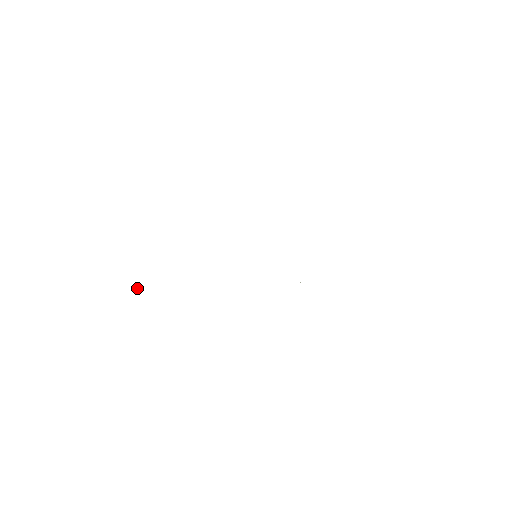
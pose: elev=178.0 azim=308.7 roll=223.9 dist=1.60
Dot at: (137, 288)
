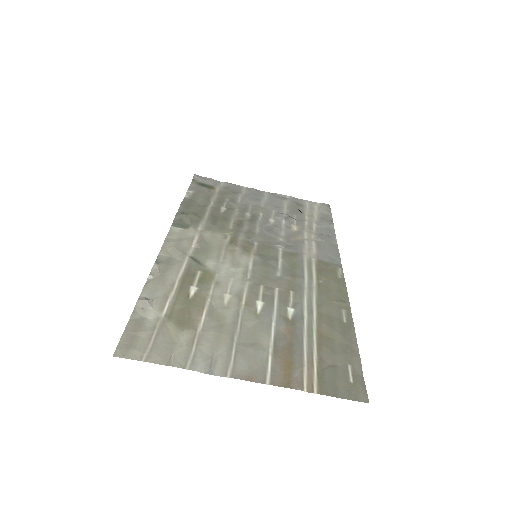
Dot at: (172, 355)
